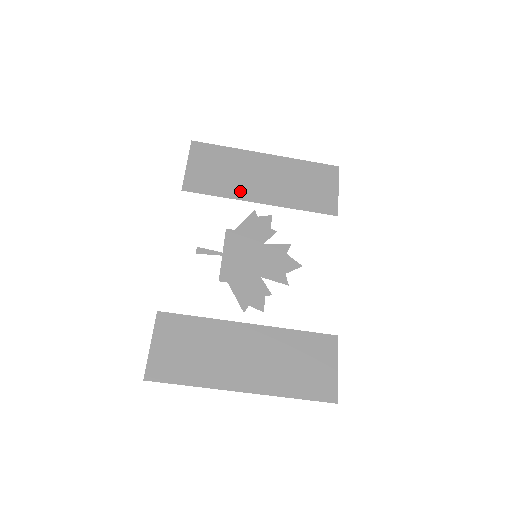
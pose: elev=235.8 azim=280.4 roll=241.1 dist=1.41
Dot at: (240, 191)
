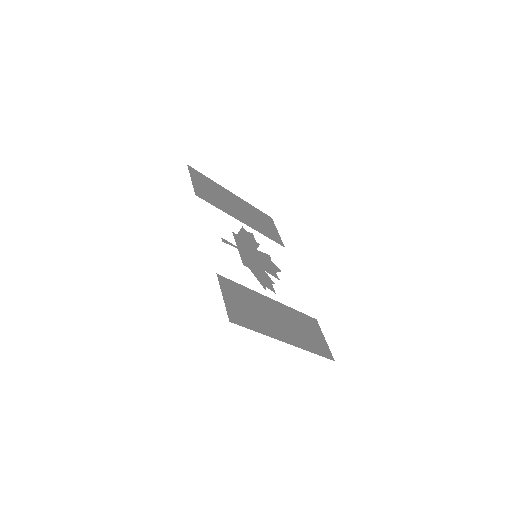
Dot at: (229, 211)
